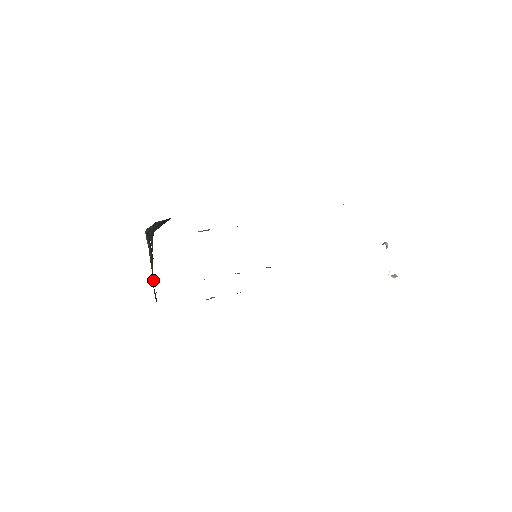
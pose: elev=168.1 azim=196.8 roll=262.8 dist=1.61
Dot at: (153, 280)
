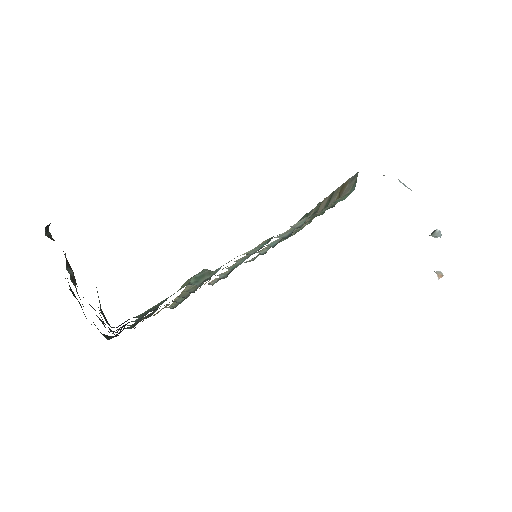
Dot at: occluded
